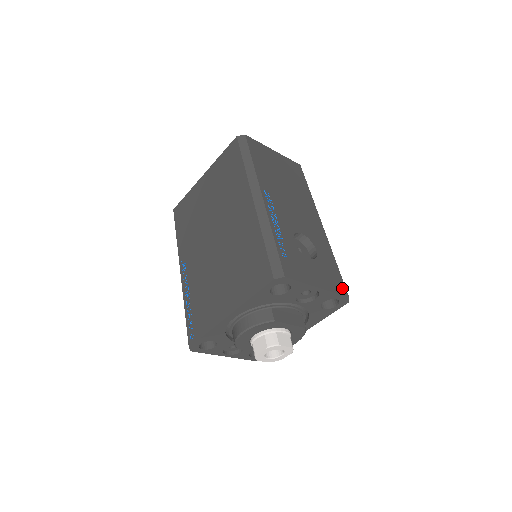
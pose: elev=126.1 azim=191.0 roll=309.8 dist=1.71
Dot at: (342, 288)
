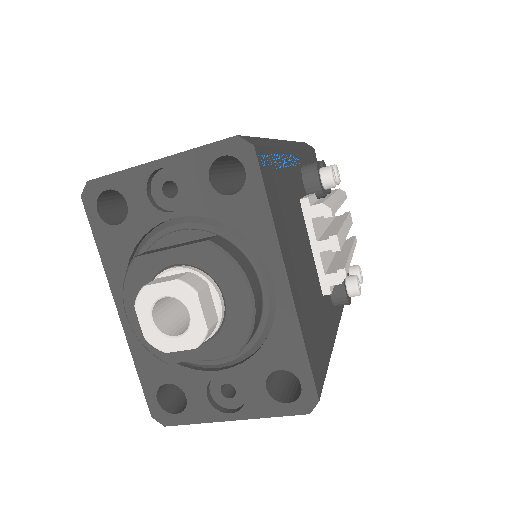
Dot at: occluded
